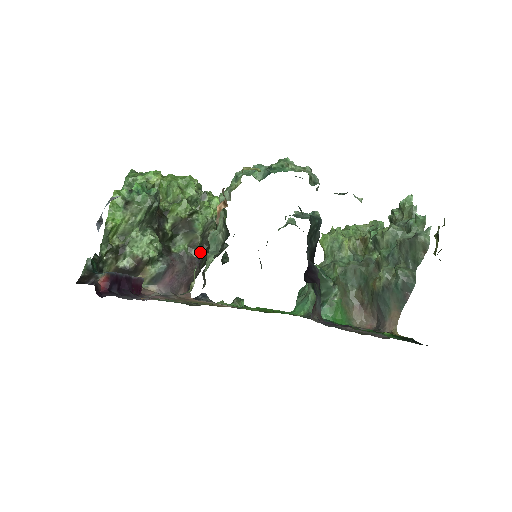
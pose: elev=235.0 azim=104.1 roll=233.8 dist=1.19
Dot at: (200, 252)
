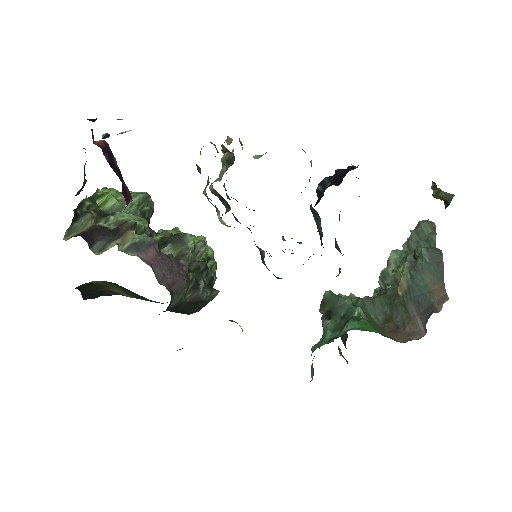
Dot at: occluded
